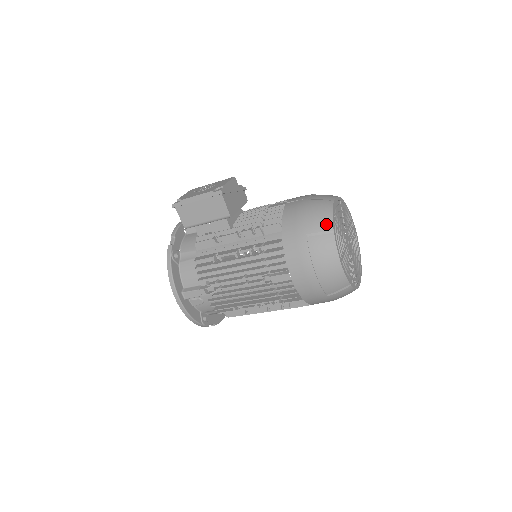
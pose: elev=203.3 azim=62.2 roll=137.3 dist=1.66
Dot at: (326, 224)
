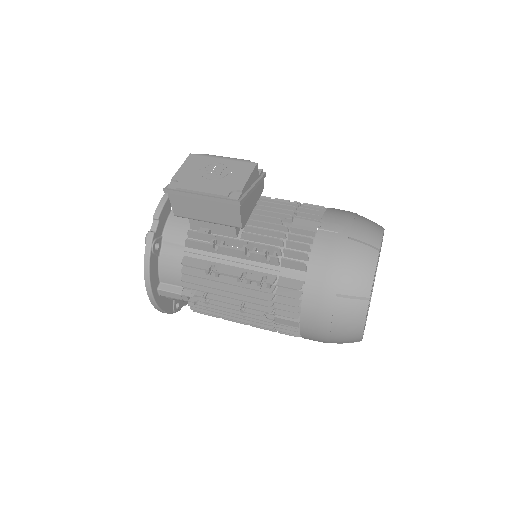
Dot at: (364, 288)
